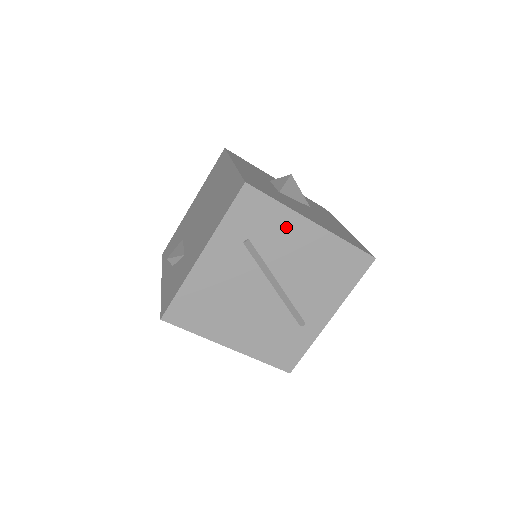
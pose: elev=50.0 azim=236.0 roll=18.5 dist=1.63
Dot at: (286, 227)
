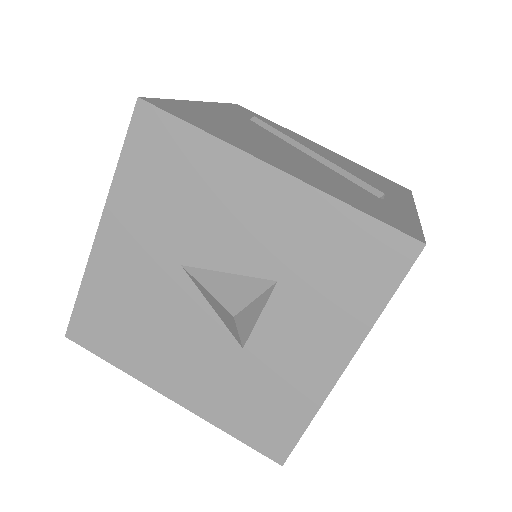
Dot at: (293, 135)
